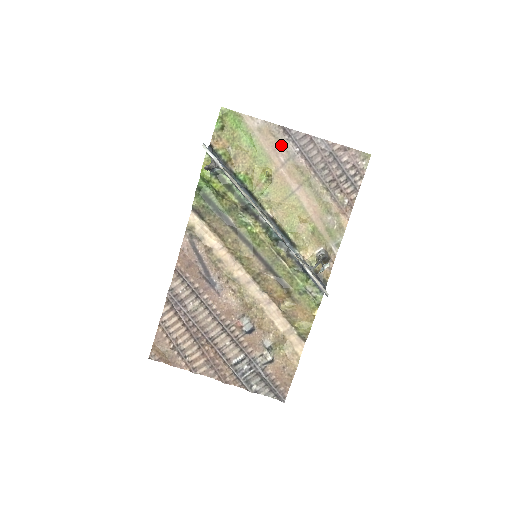
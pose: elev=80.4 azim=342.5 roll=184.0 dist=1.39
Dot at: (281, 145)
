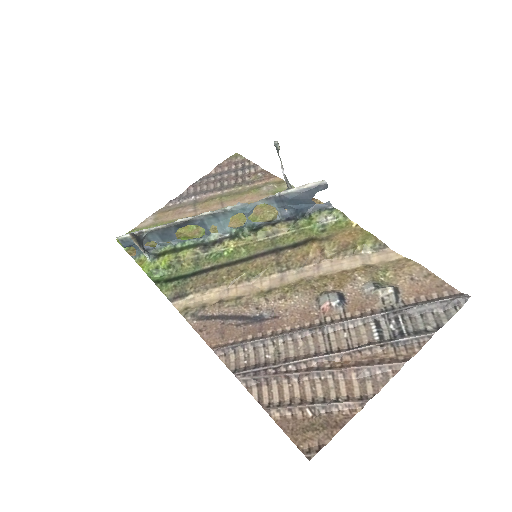
Dot at: (180, 208)
